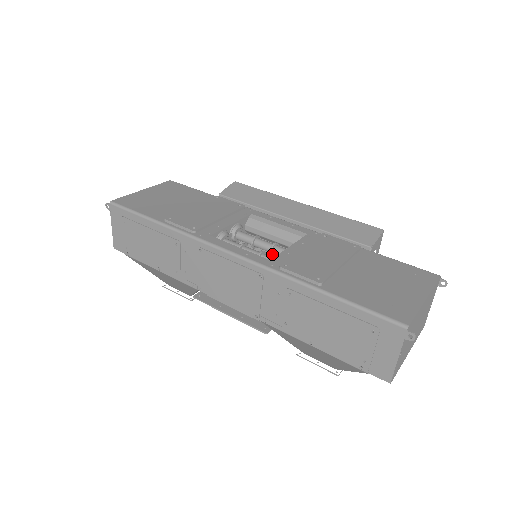
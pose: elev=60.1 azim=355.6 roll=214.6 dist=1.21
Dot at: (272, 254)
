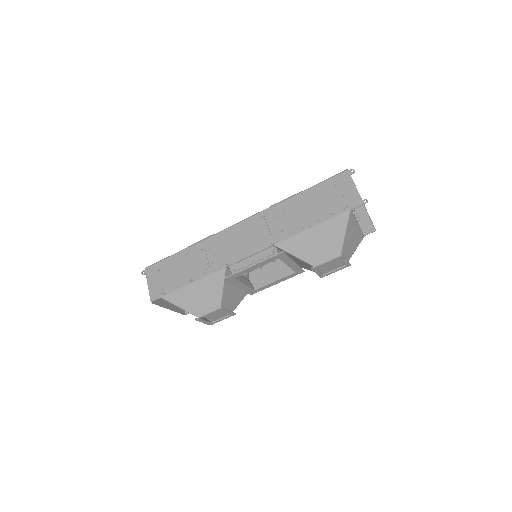
Dot at: occluded
